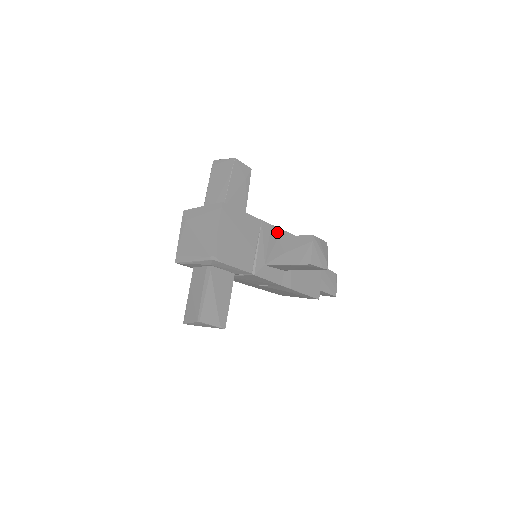
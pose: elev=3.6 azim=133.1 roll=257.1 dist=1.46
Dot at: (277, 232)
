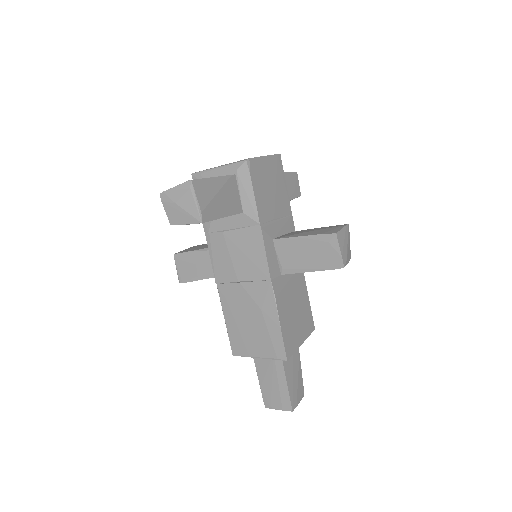
Dot at: occluded
